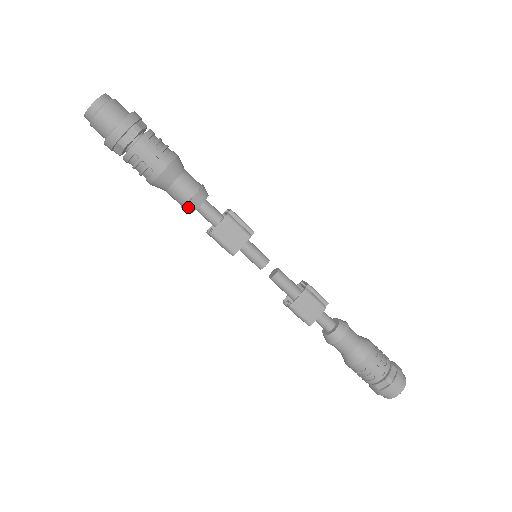
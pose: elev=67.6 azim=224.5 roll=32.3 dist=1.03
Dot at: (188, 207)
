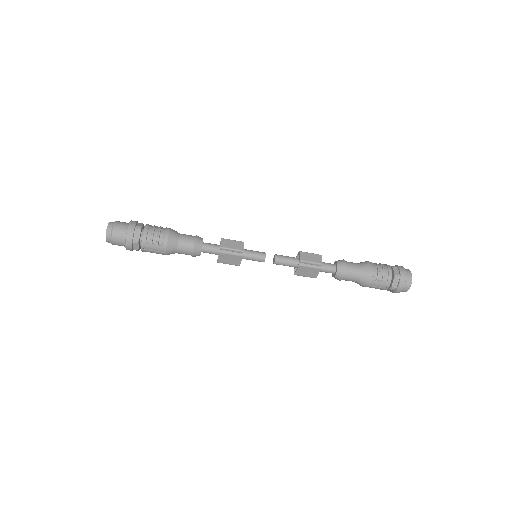
Dot at: (195, 256)
